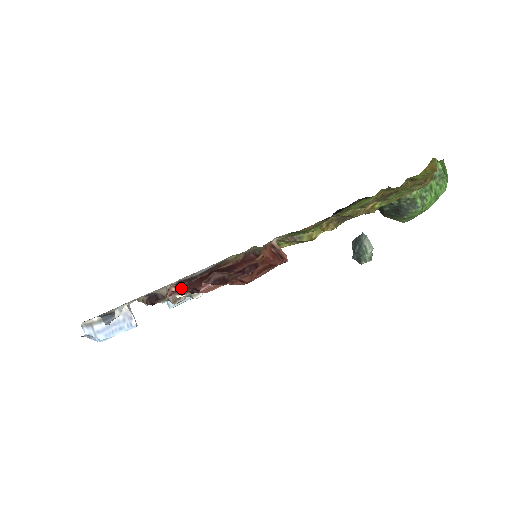
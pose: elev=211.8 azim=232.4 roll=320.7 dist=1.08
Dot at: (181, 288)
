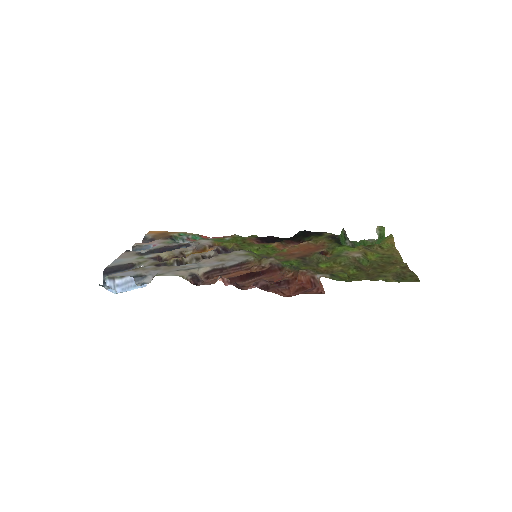
Dot at: (226, 280)
